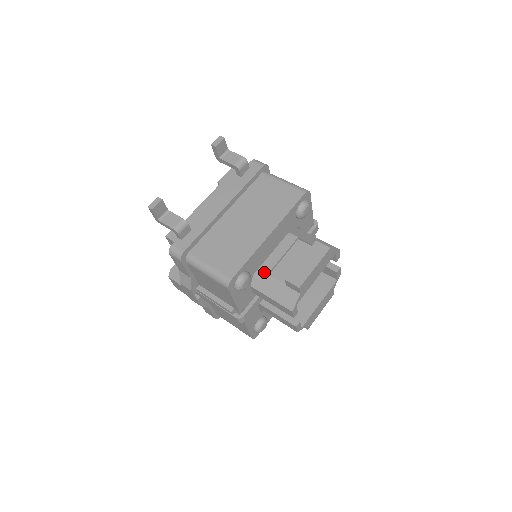
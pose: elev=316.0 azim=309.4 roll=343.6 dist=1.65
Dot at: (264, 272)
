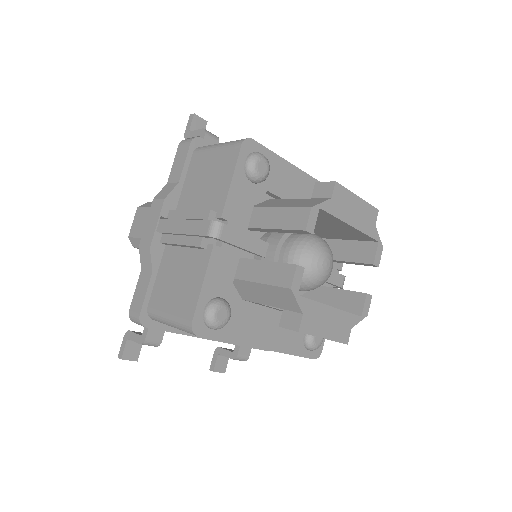
Dot at: (281, 199)
